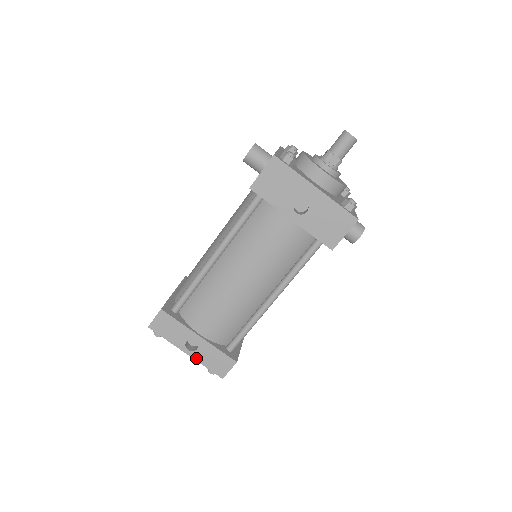
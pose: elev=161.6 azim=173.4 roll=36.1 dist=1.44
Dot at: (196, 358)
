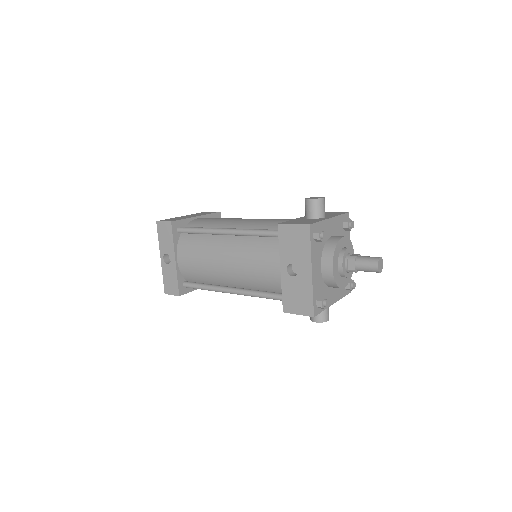
Dot at: (163, 267)
